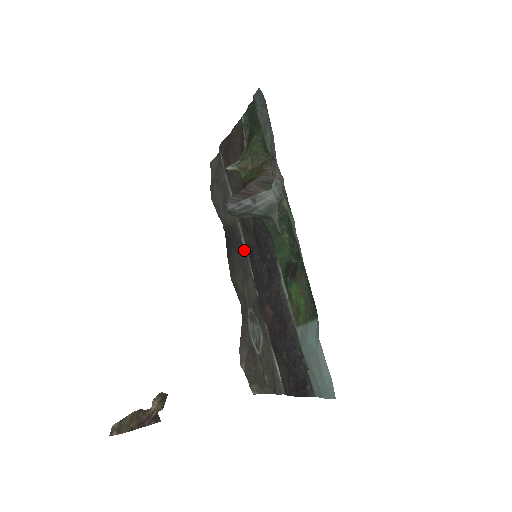
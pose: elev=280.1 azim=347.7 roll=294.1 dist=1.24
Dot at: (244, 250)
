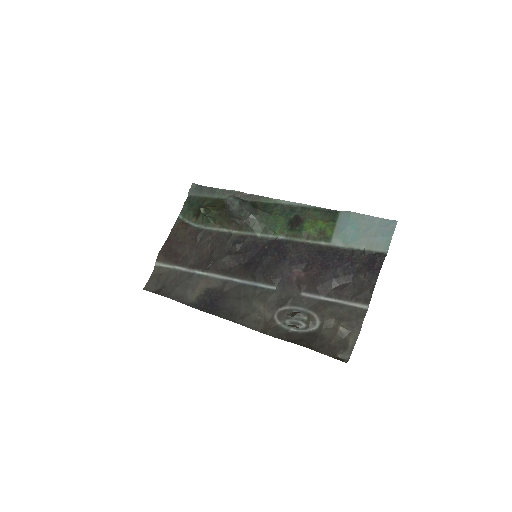
Dot at: (234, 284)
